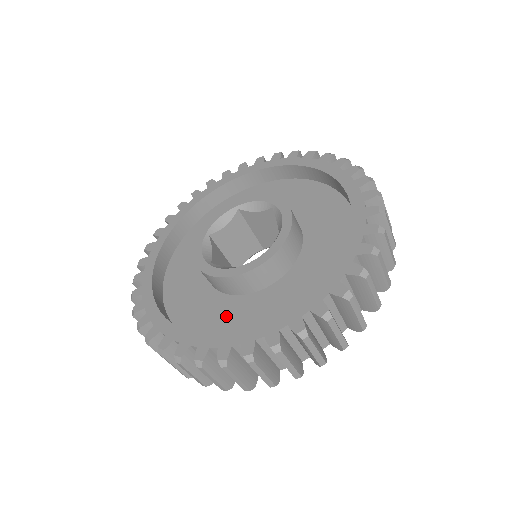
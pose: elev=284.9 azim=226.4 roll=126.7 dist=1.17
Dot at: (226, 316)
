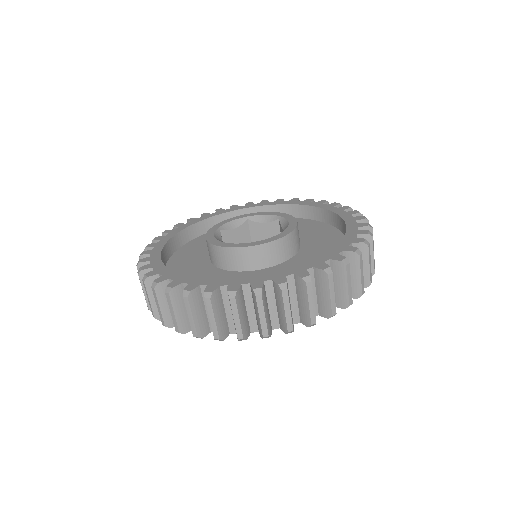
Dot at: occluded
